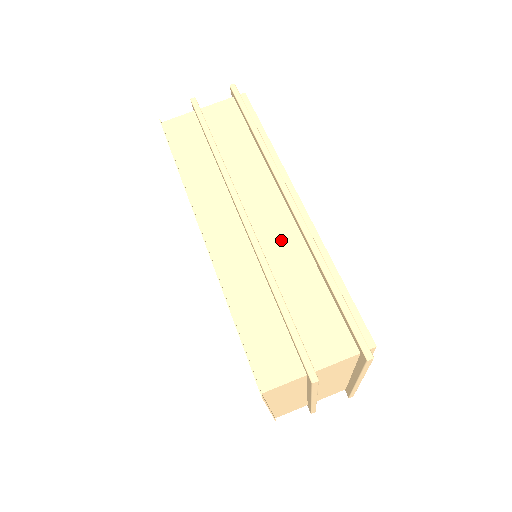
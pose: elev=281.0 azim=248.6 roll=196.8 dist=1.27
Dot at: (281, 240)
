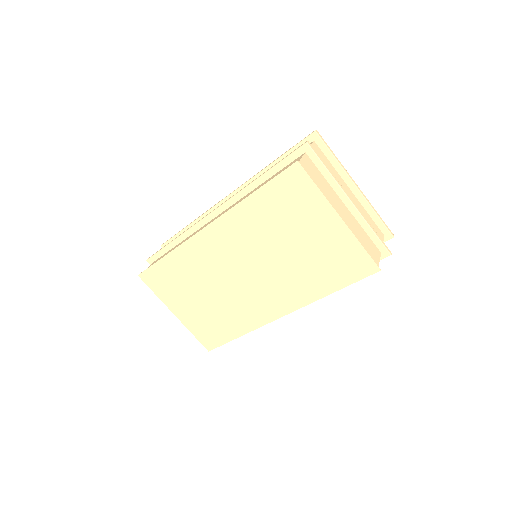
Dot at: occluded
